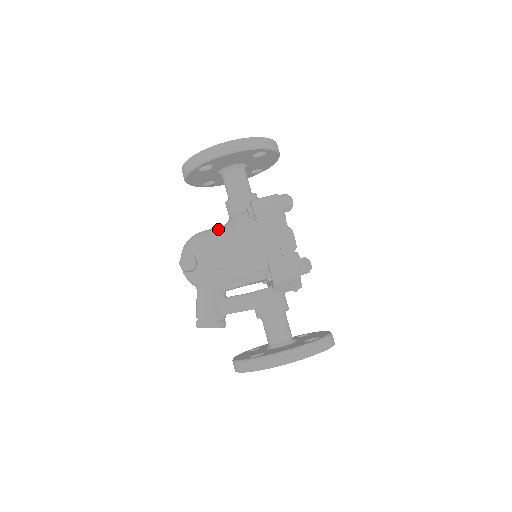
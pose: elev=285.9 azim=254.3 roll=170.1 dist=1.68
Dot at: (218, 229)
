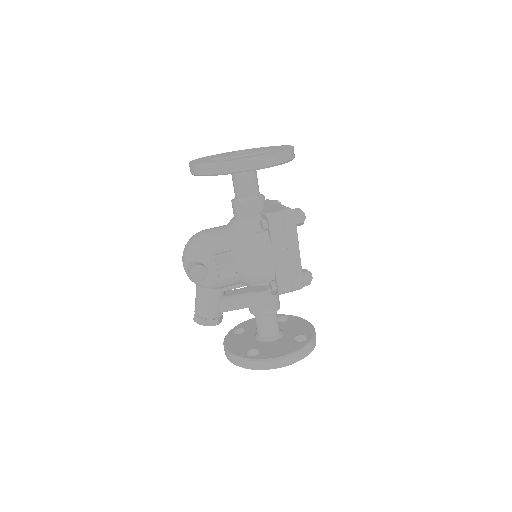
Dot at: (227, 234)
